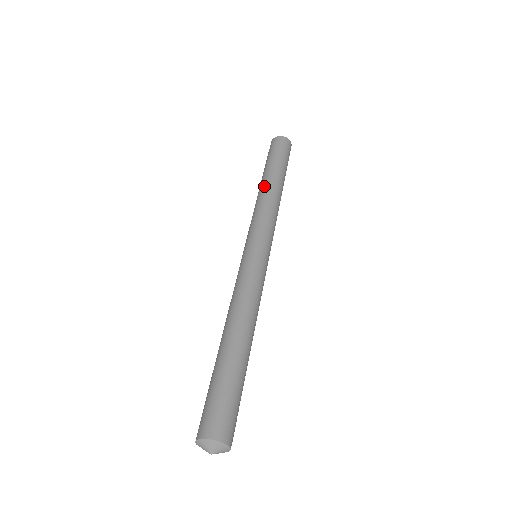
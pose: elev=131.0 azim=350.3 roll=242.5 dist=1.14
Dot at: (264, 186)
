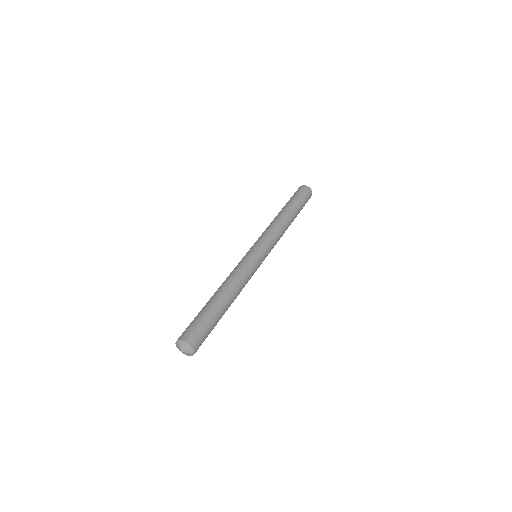
Dot at: (280, 214)
